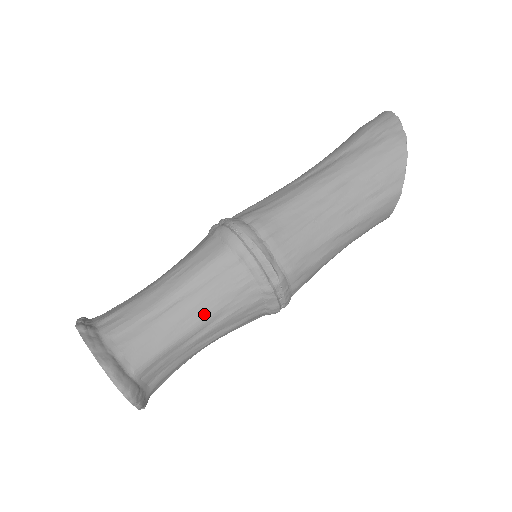
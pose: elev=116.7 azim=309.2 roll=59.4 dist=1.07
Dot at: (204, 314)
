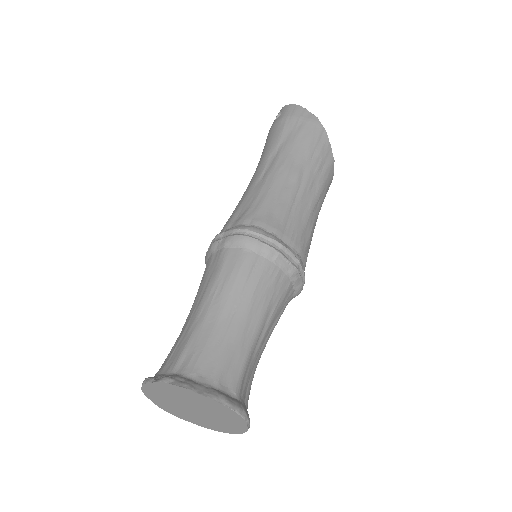
Dot at: (259, 315)
